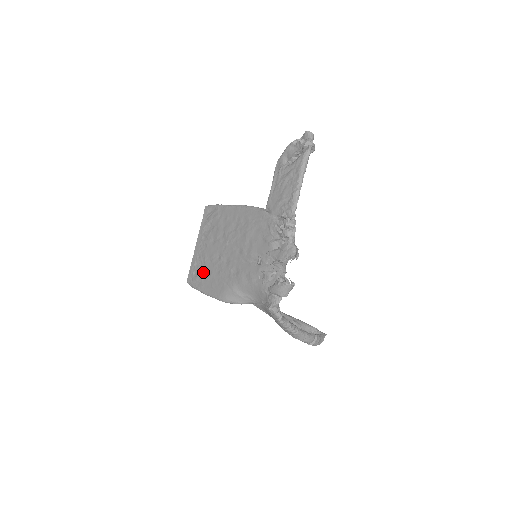
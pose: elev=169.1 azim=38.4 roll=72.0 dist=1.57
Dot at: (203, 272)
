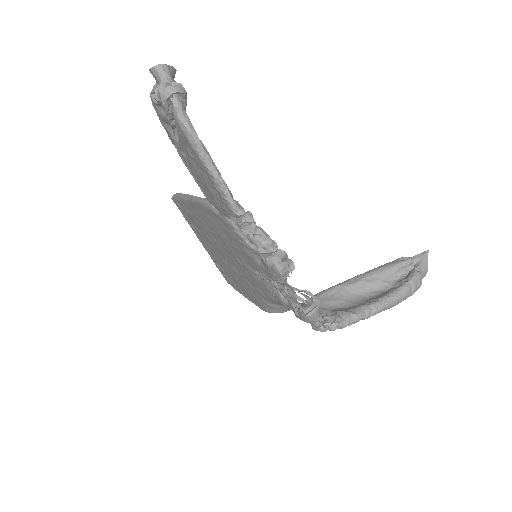
Dot at: (229, 277)
